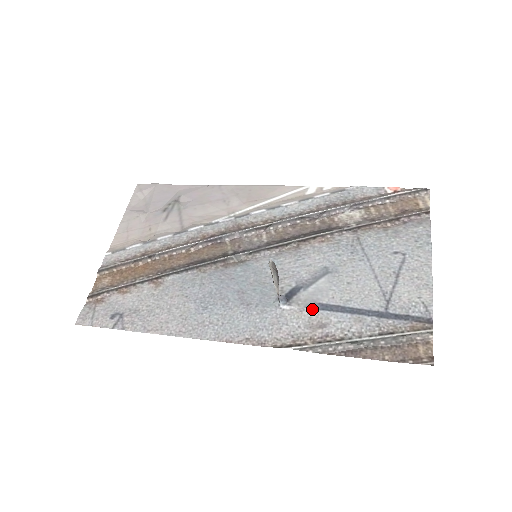
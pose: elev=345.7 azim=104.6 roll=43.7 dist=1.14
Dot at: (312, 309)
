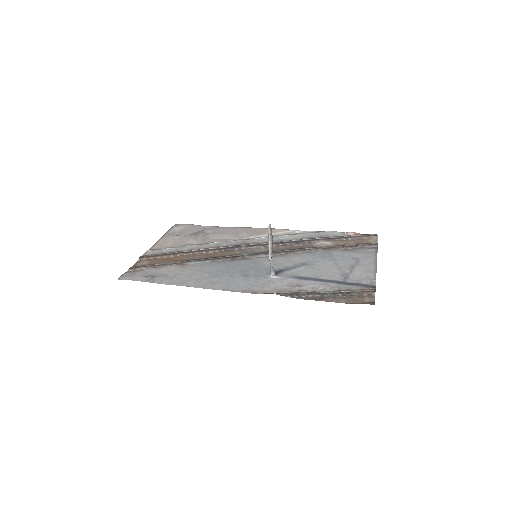
Dot at: (293, 278)
